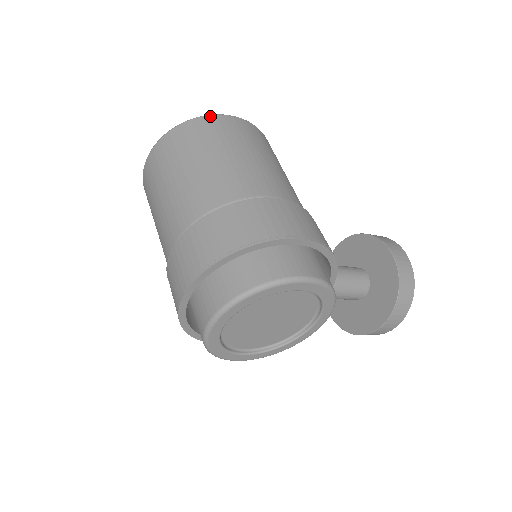
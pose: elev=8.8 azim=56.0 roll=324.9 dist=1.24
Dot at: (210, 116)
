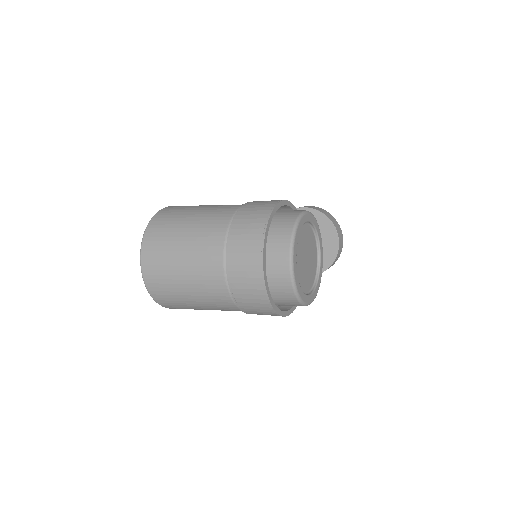
Dot at: (158, 213)
